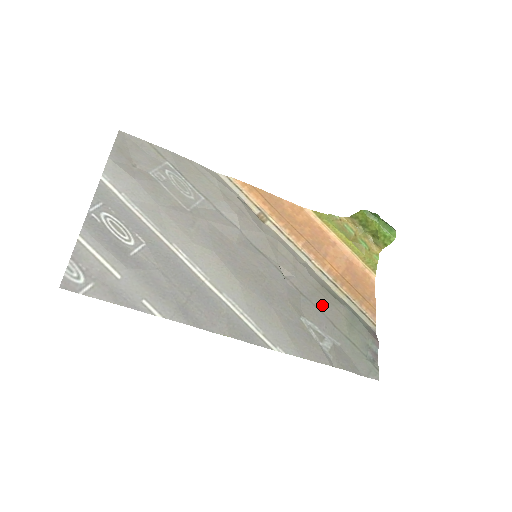
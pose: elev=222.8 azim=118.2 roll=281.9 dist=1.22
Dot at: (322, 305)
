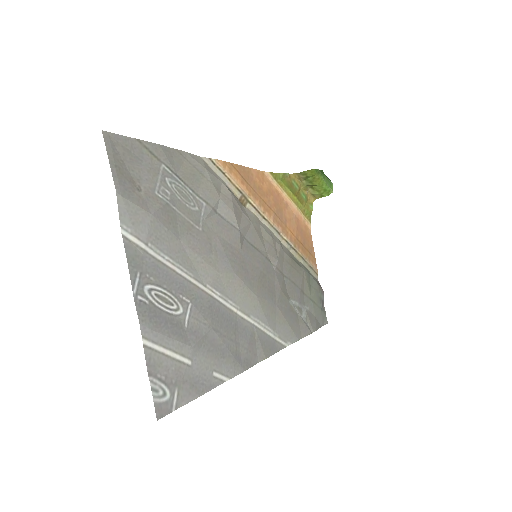
Dot at: (295, 278)
